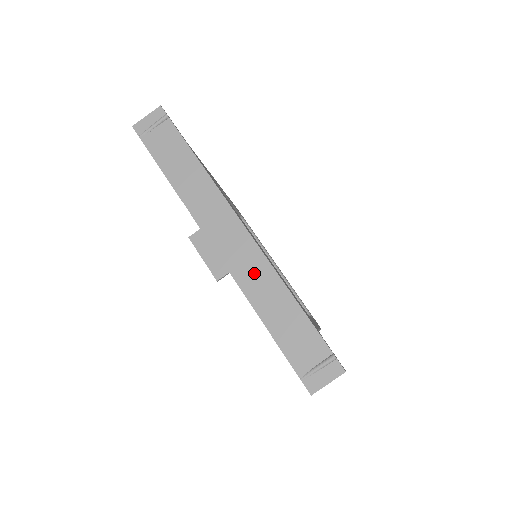
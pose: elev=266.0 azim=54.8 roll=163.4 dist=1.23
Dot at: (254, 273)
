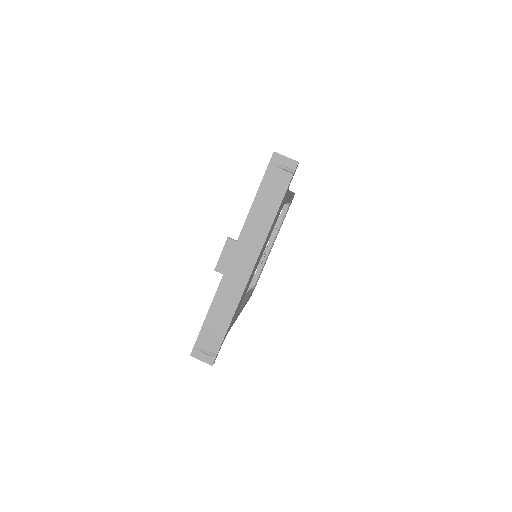
Dot at: (231, 290)
